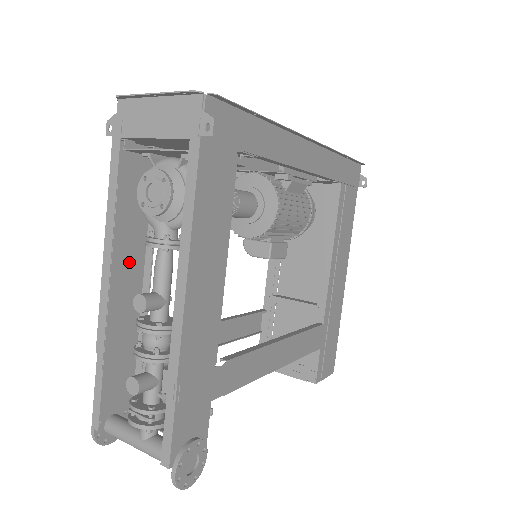
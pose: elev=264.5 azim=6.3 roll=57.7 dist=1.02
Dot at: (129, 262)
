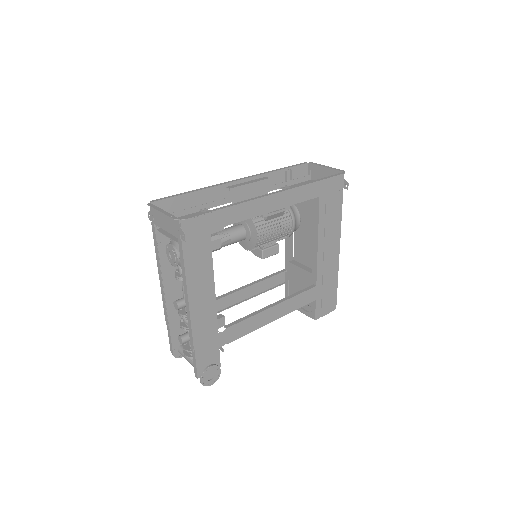
Dot at: occluded
